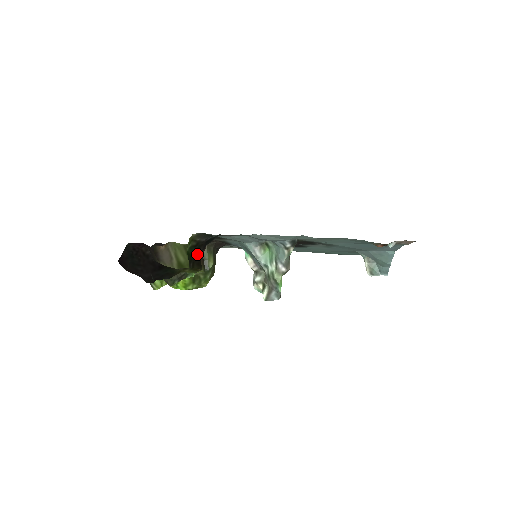
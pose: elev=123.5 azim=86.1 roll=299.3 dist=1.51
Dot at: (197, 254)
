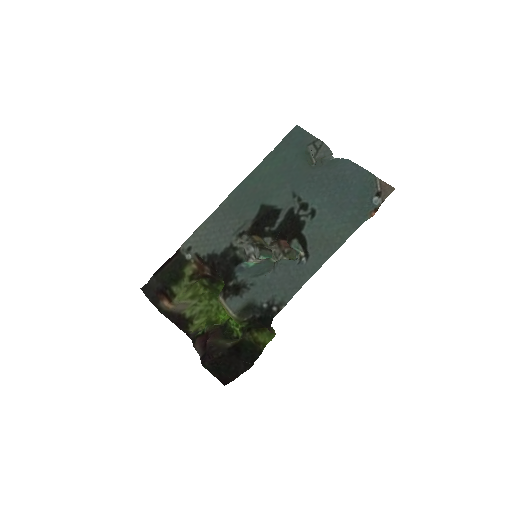
Dot at: (255, 325)
